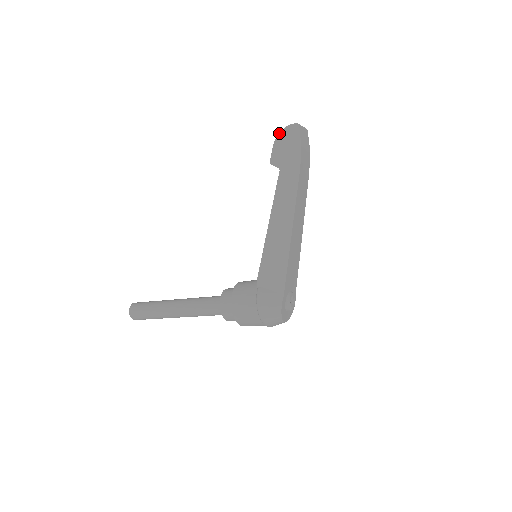
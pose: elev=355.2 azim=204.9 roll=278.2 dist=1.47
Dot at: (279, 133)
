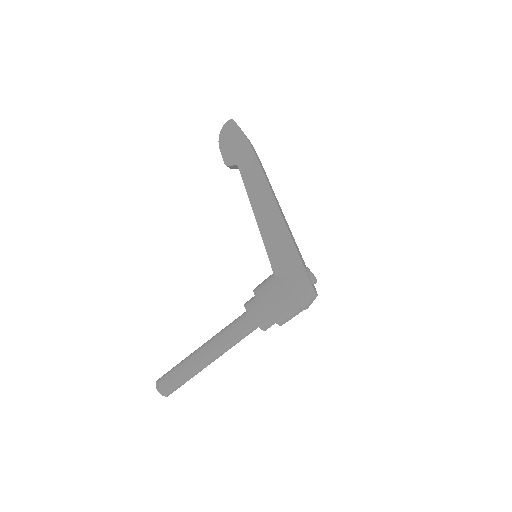
Dot at: (219, 136)
